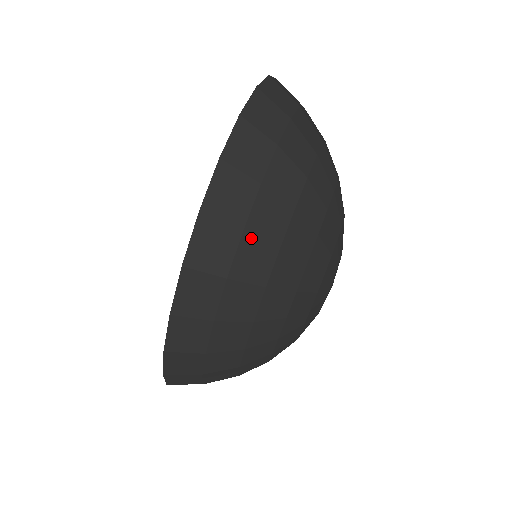
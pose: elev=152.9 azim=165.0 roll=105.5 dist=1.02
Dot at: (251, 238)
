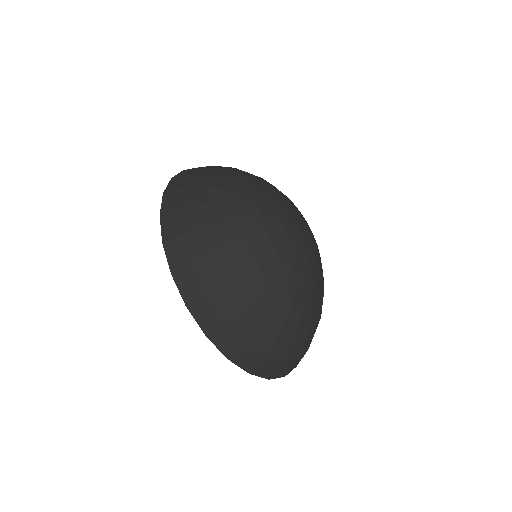
Dot at: (189, 209)
